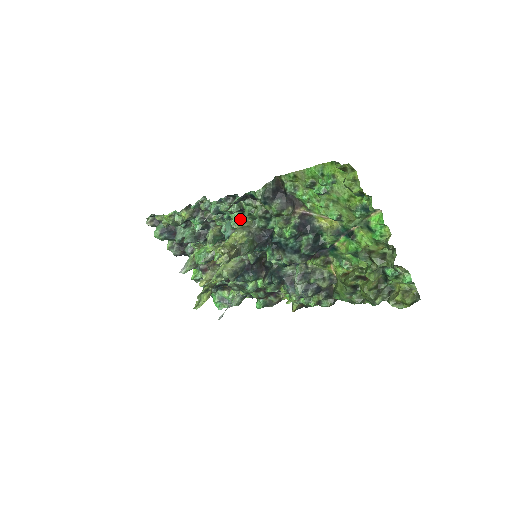
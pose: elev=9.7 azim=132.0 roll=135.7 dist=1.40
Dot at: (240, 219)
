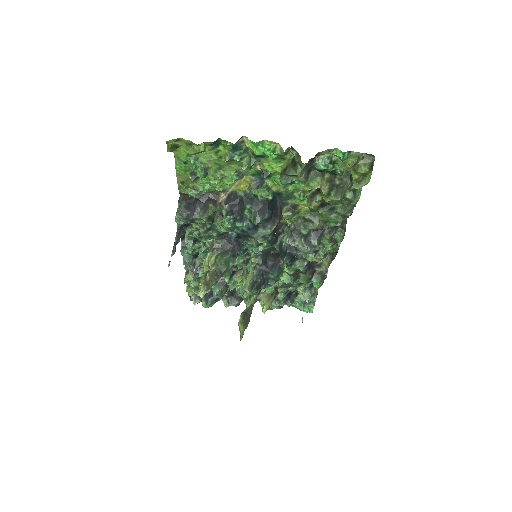
Dot at: (206, 246)
